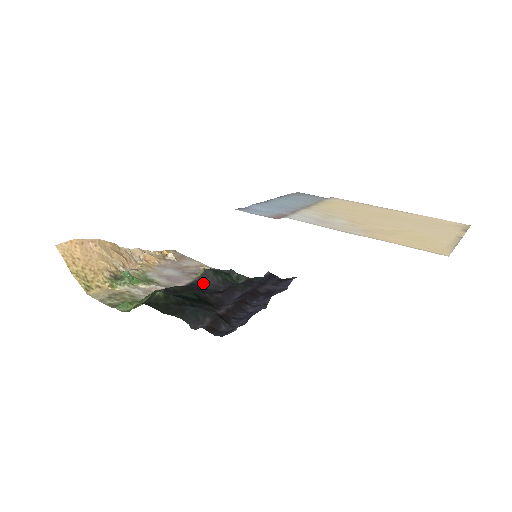
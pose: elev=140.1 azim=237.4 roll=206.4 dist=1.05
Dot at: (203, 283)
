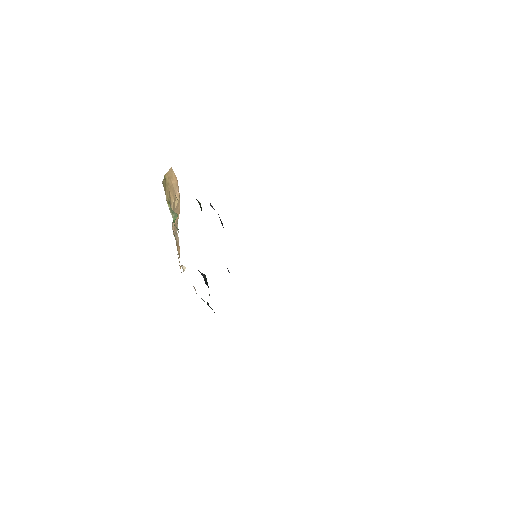
Dot at: occluded
